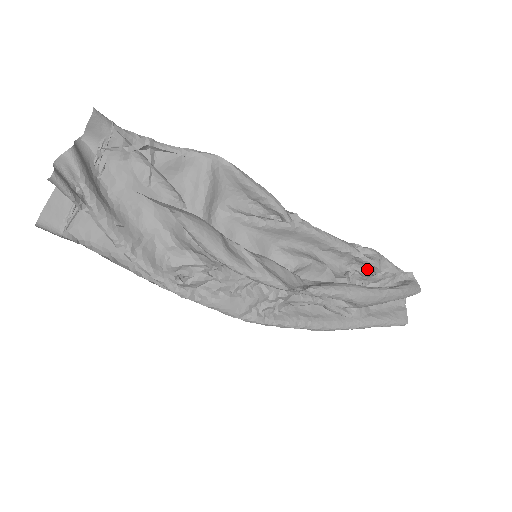
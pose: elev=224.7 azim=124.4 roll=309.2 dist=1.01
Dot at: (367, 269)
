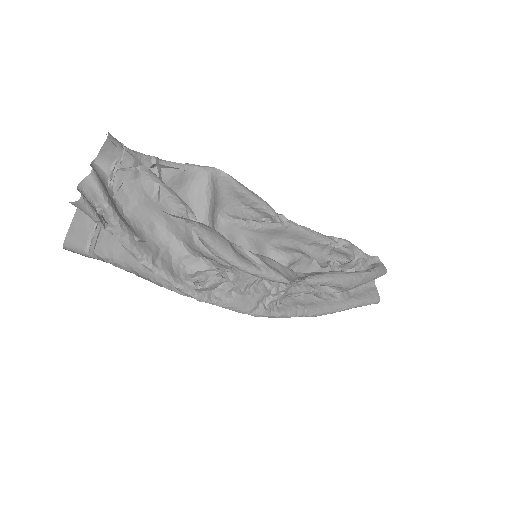
Dot at: (343, 257)
